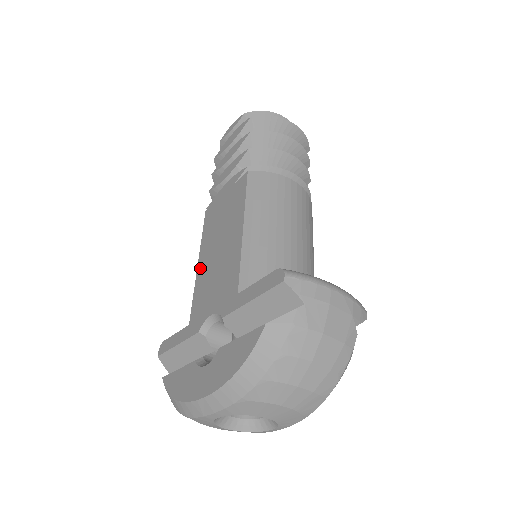
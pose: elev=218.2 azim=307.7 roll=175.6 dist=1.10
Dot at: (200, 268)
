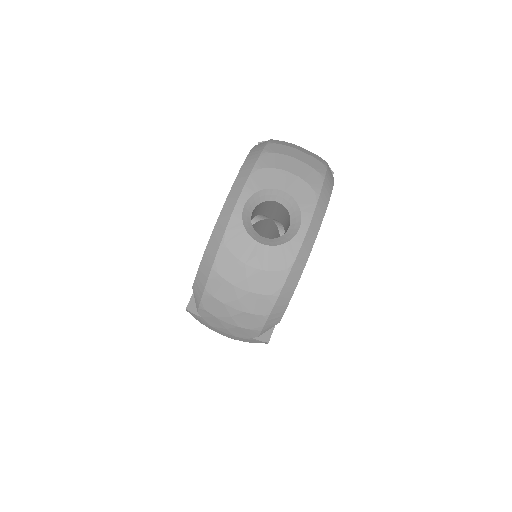
Dot at: occluded
